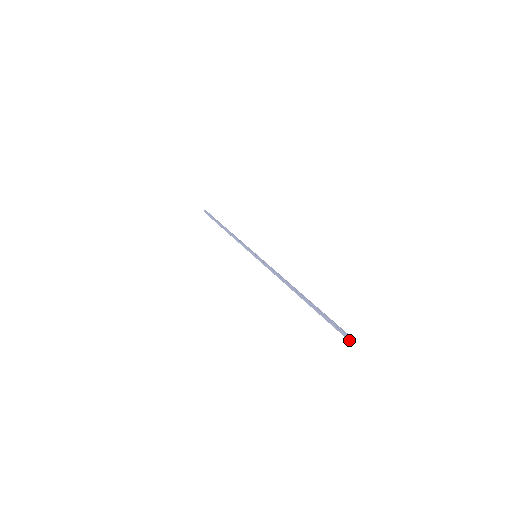
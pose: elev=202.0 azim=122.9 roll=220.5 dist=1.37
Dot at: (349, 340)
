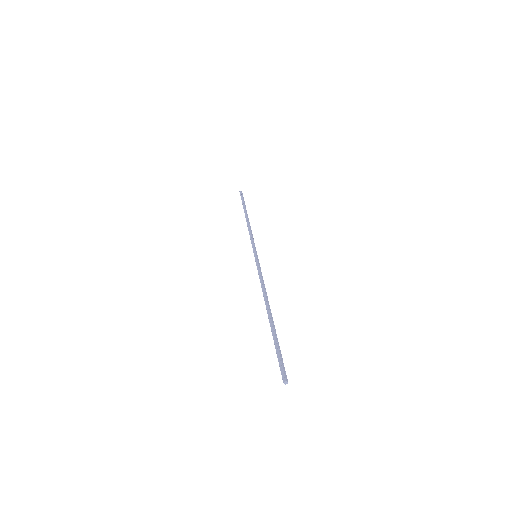
Dot at: (283, 381)
